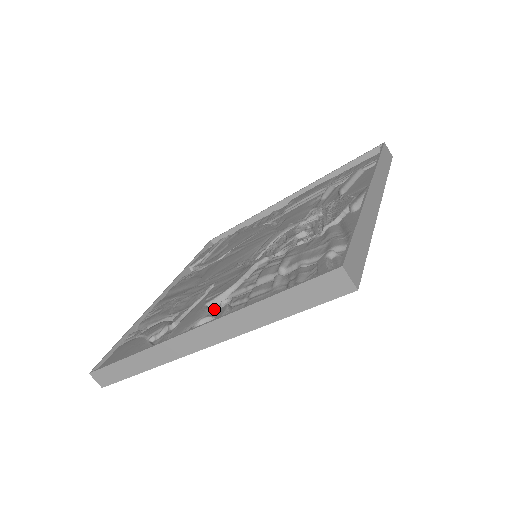
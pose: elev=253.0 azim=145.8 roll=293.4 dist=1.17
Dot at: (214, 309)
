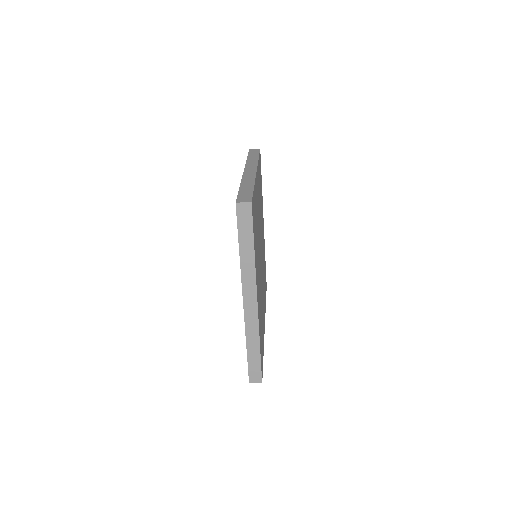
Dot at: occluded
